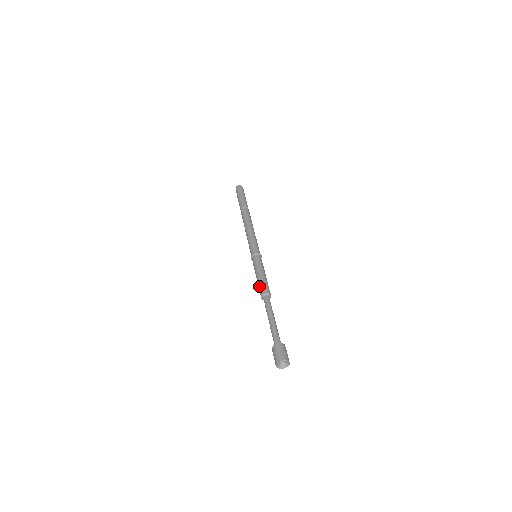
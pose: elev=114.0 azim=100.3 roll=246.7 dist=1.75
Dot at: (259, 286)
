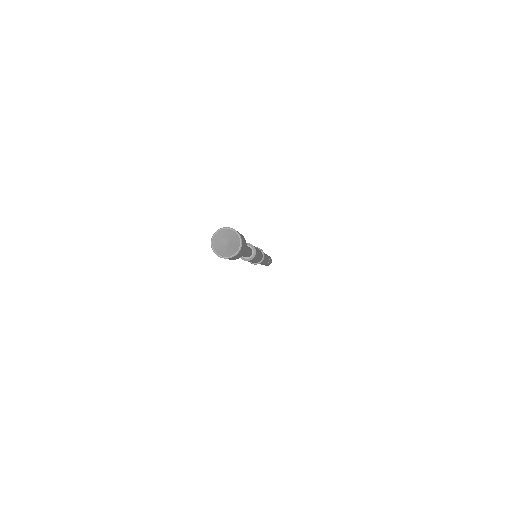
Dot at: occluded
